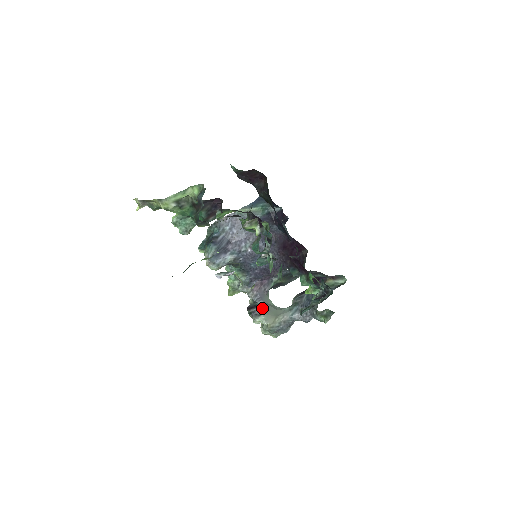
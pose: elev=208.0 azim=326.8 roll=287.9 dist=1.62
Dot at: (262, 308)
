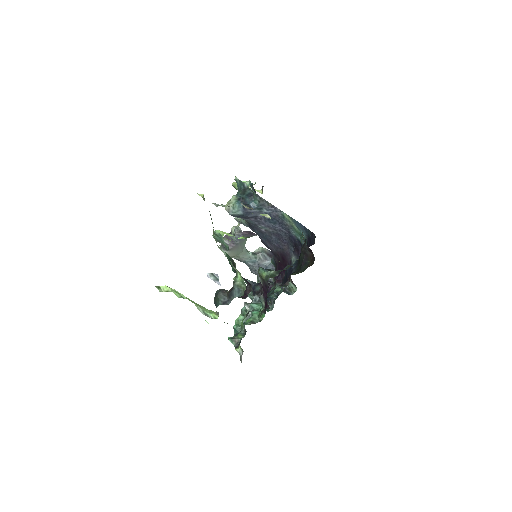
Dot at: (234, 247)
